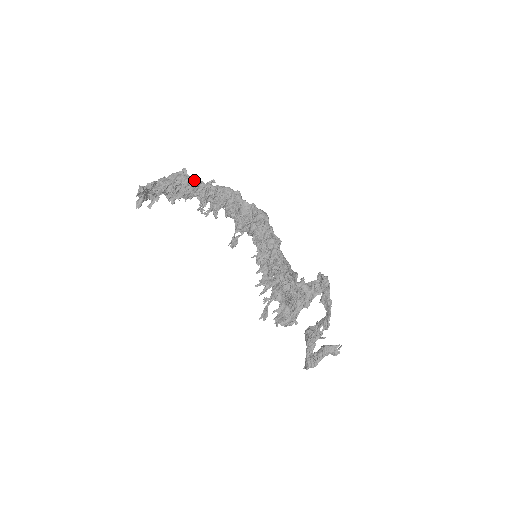
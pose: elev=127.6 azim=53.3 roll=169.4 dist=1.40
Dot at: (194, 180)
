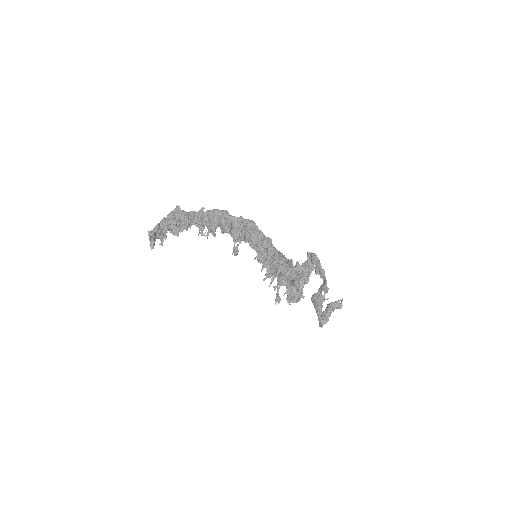
Dot at: (188, 212)
